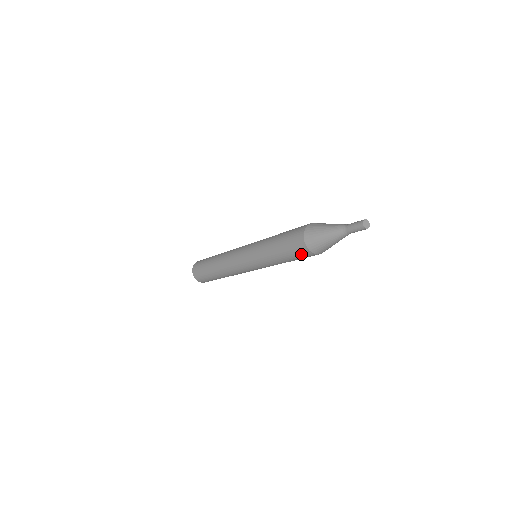
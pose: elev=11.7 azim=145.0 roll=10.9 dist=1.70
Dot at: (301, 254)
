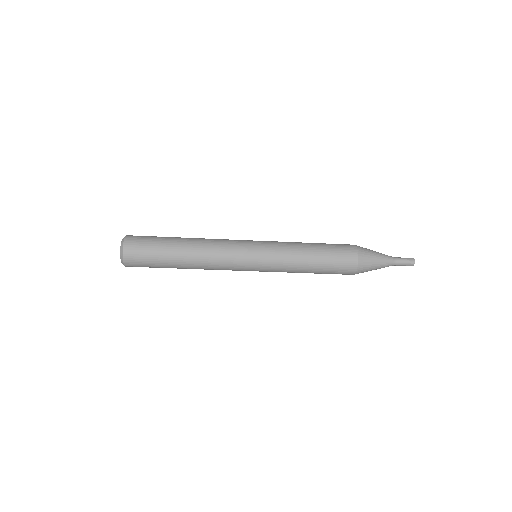
Dot at: occluded
